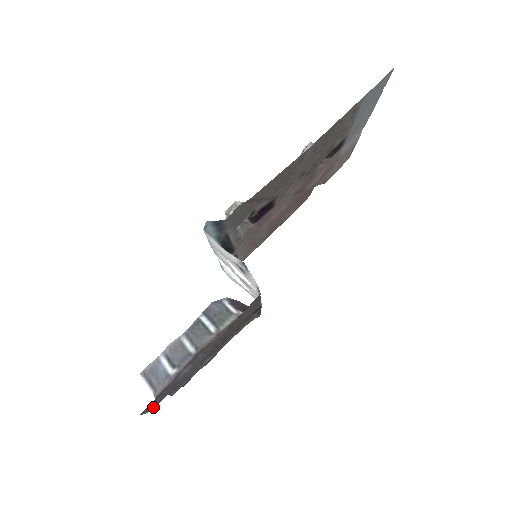
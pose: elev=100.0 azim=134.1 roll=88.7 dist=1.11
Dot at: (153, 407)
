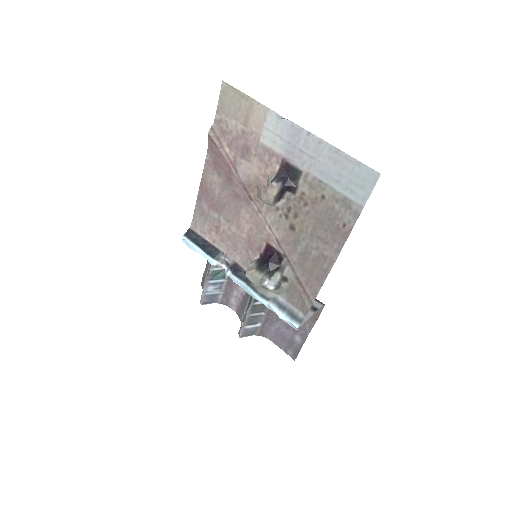
Dot at: (283, 348)
